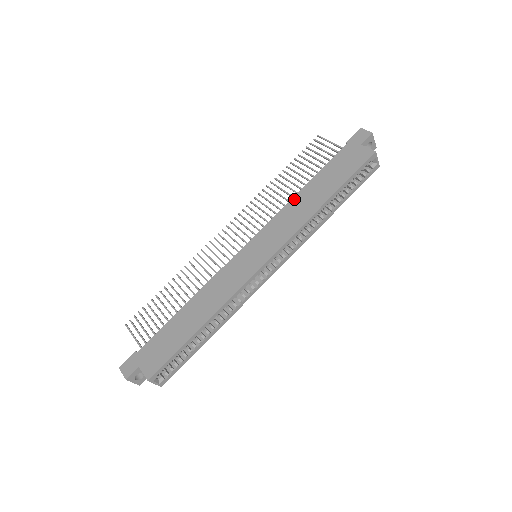
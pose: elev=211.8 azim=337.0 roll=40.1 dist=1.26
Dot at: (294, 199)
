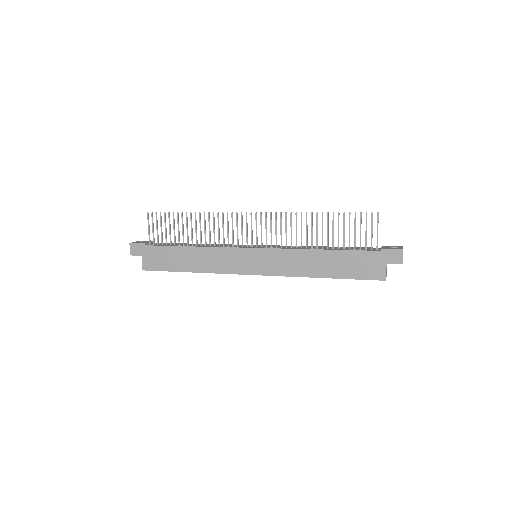
Dot at: (309, 252)
